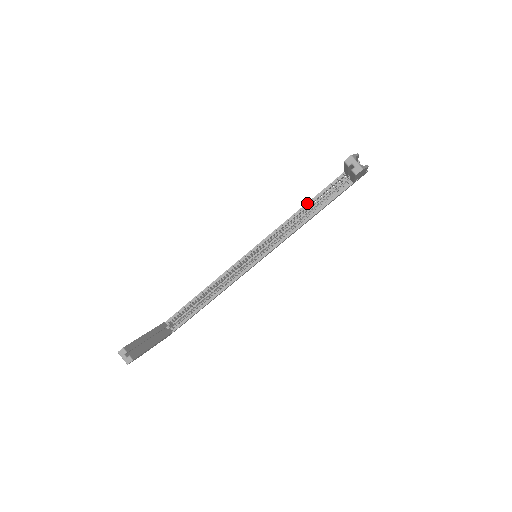
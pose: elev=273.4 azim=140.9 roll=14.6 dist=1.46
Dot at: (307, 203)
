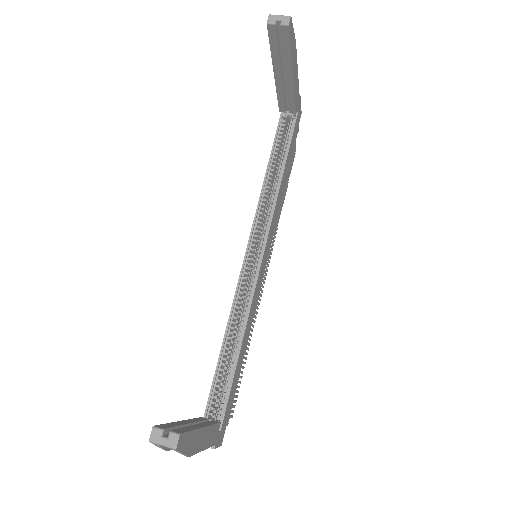
Dot at: (267, 165)
